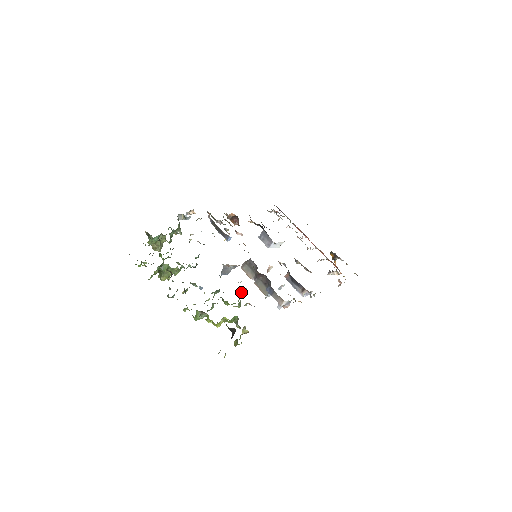
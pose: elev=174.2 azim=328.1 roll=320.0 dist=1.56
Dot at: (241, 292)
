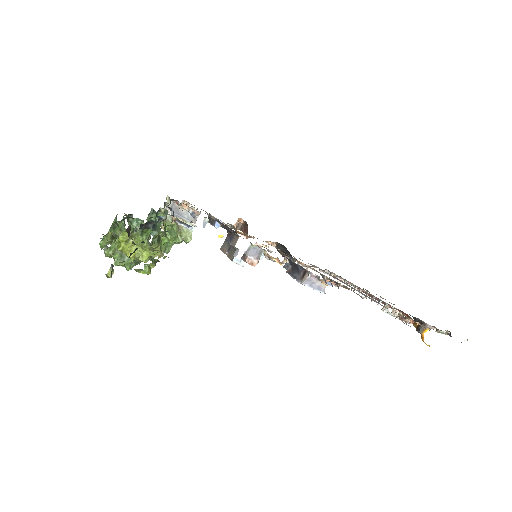
Dot at: (183, 229)
